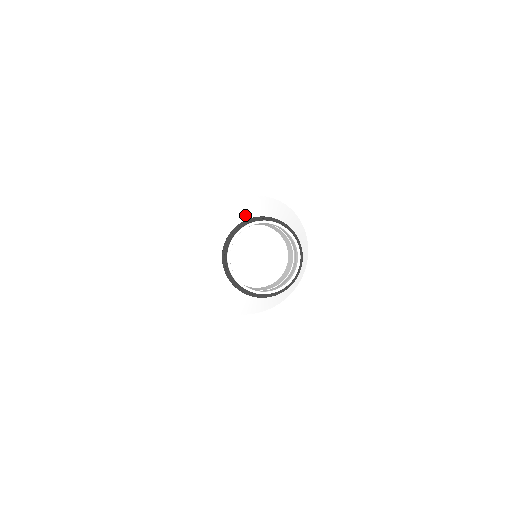
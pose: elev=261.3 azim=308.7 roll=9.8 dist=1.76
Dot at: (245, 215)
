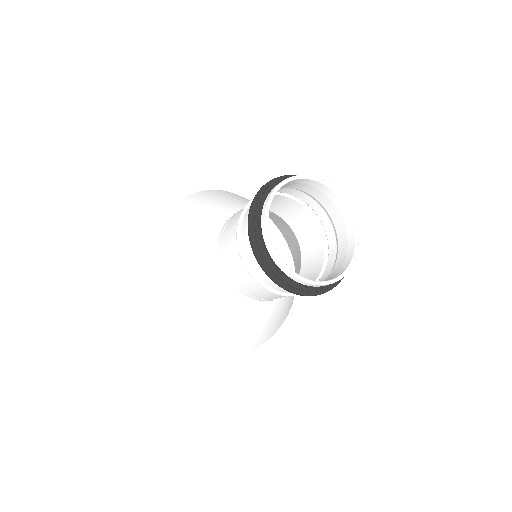
Dot at: (223, 203)
